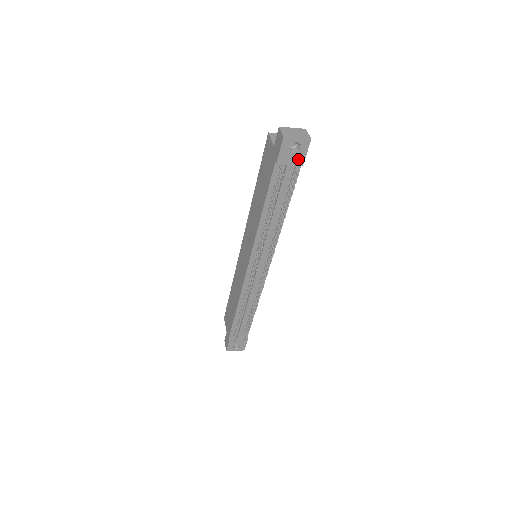
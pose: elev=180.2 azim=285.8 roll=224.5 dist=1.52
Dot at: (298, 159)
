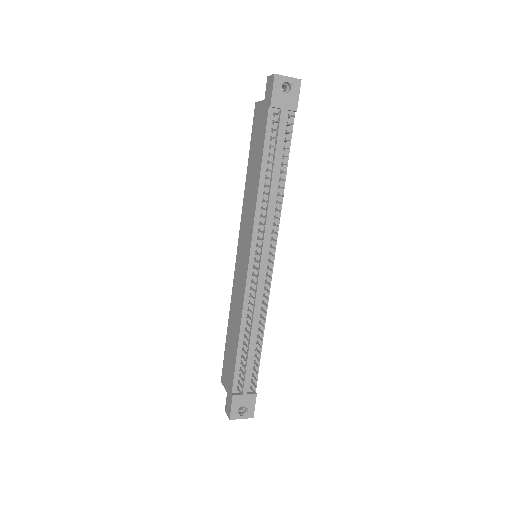
Dot at: (291, 103)
